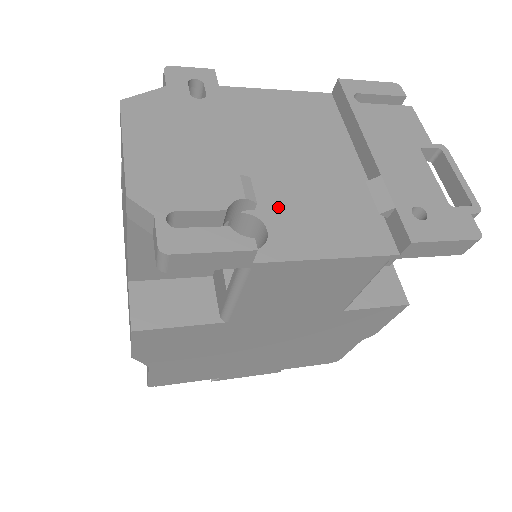
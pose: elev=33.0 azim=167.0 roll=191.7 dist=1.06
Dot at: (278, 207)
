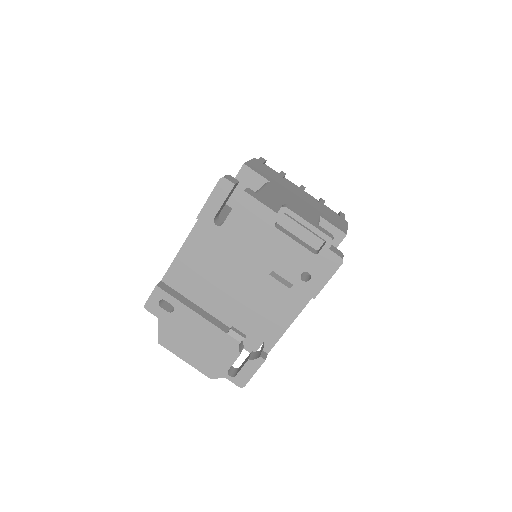
Dot at: (251, 320)
